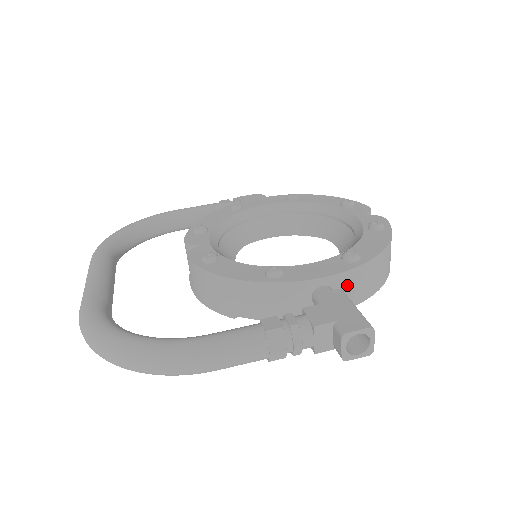
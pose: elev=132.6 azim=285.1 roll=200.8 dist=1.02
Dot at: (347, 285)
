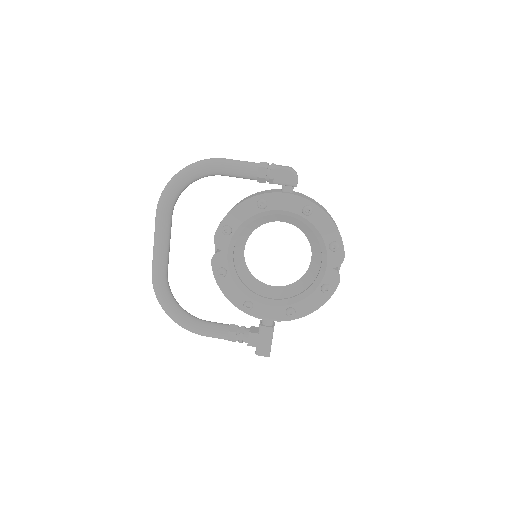
Dot at: occluded
